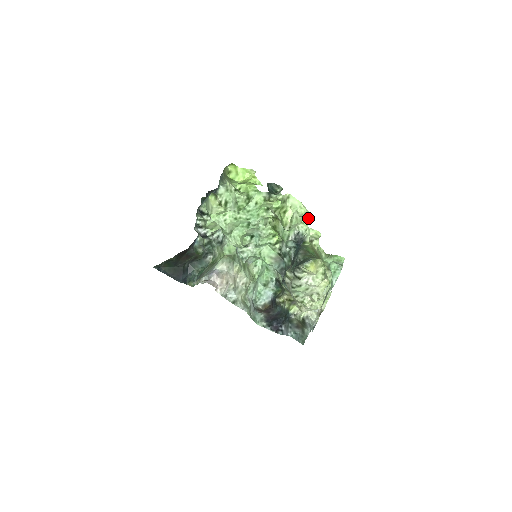
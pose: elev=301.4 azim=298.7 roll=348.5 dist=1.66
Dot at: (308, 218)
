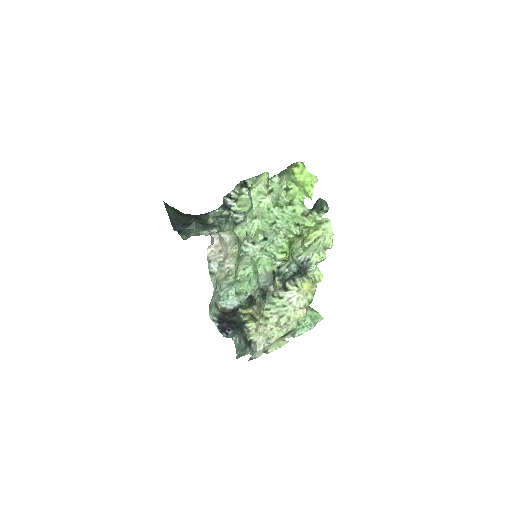
Dot at: (325, 255)
